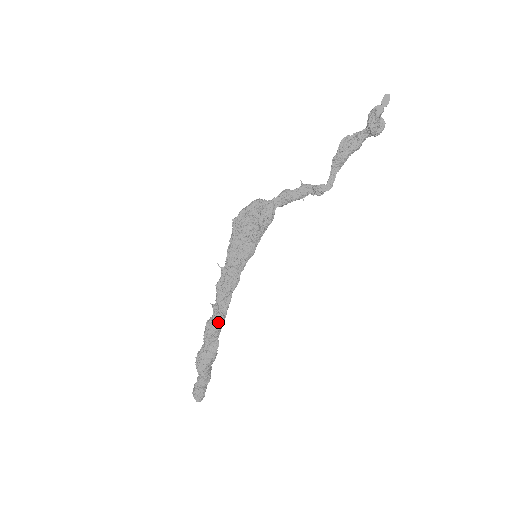
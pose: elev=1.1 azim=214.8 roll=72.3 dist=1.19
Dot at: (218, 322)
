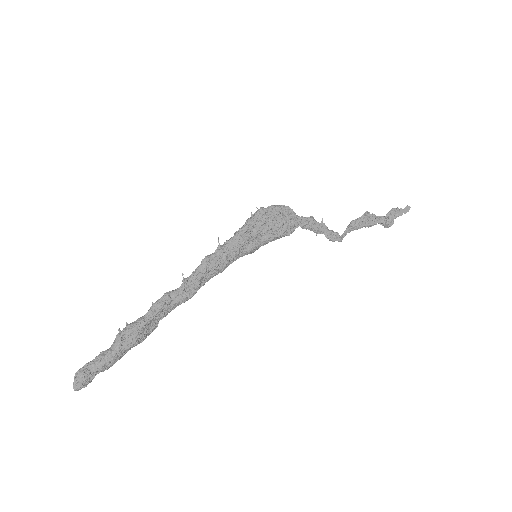
Dot at: (180, 301)
